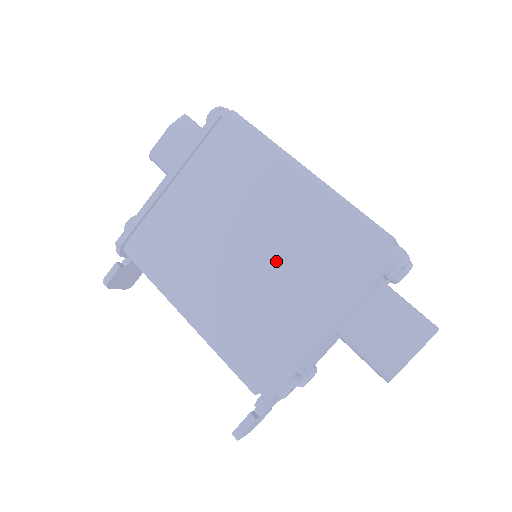
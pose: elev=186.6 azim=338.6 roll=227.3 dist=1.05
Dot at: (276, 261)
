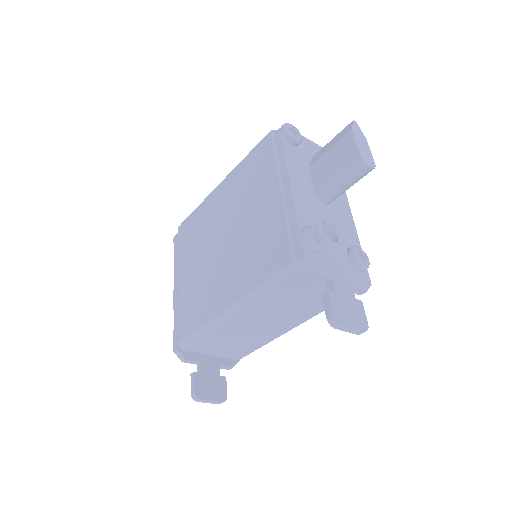
Dot at: (241, 215)
